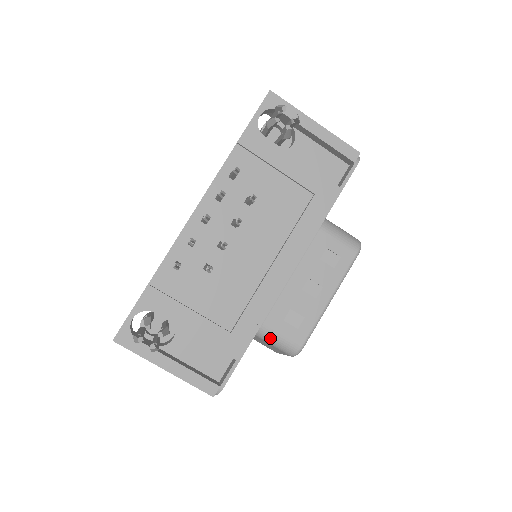
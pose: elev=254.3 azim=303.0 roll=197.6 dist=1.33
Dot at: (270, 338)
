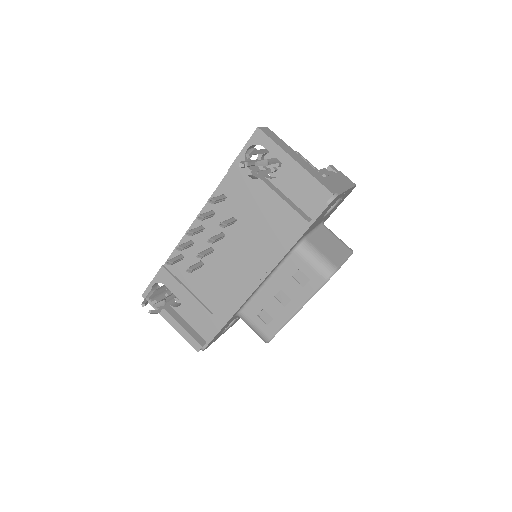
Dot at: (248, 324)
